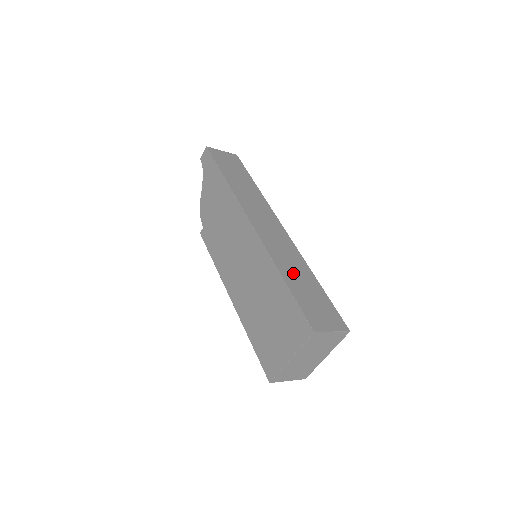
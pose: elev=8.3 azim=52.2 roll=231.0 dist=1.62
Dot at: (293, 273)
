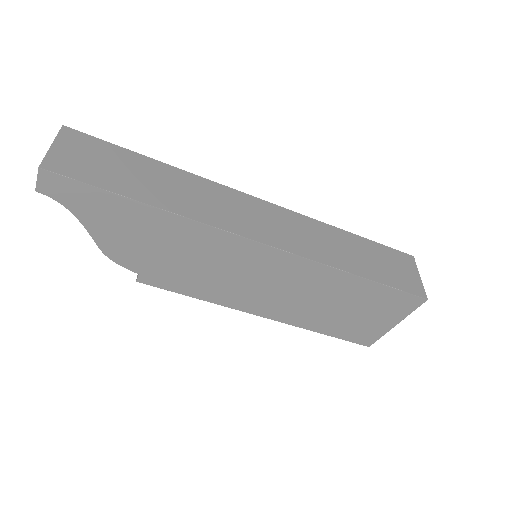
Dot at: (349, 256)
